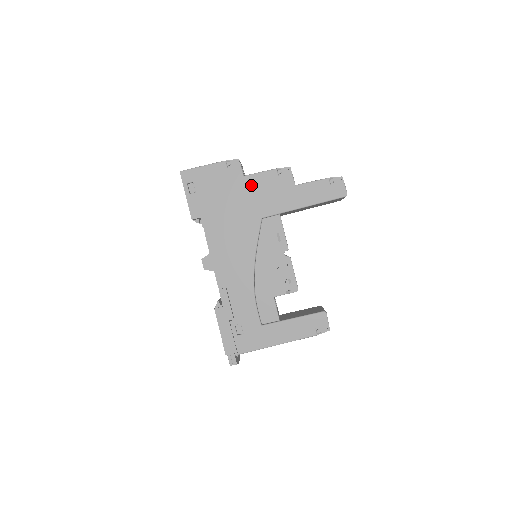
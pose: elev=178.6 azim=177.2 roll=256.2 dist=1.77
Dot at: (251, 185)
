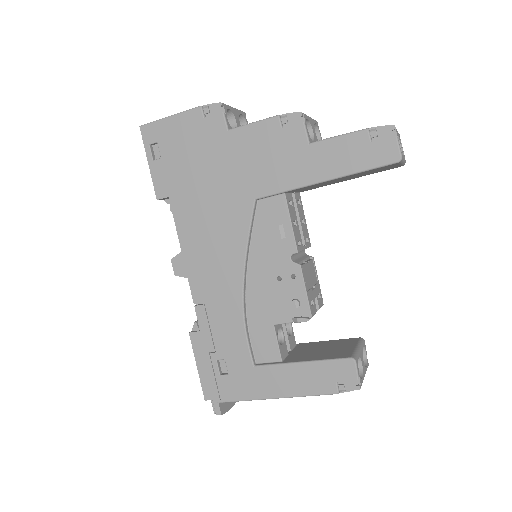
Dot at: (239, 145)
